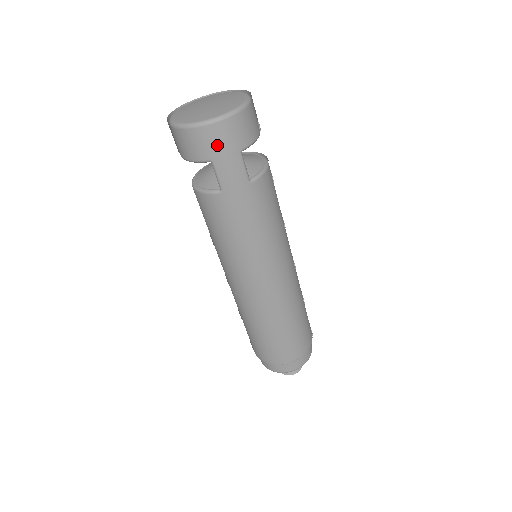
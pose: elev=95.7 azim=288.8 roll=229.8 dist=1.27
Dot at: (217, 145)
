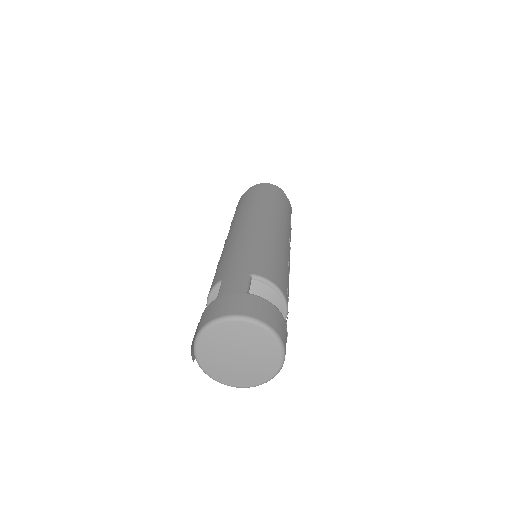
Dot at: occluded
